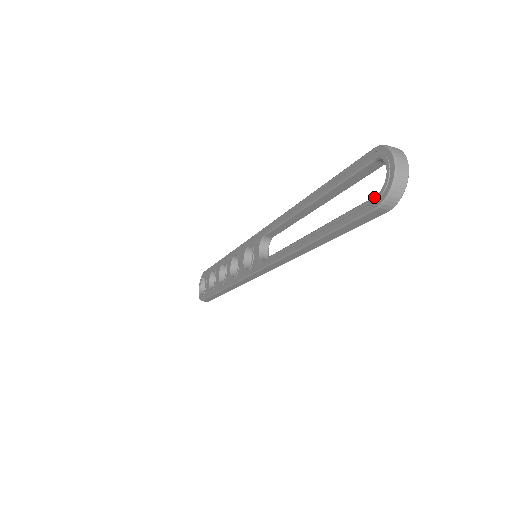
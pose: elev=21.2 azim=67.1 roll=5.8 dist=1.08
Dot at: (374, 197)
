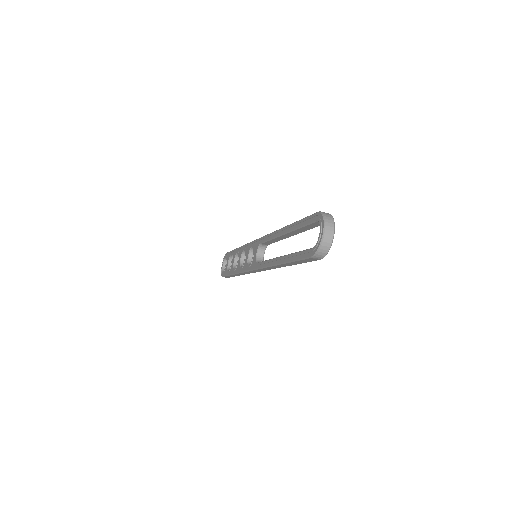
Dot at: (311, 249)
